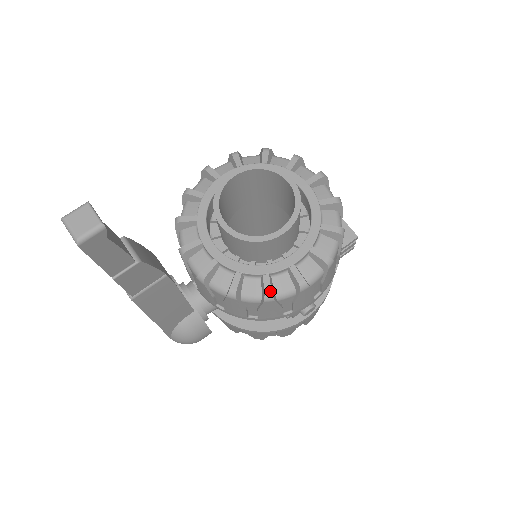
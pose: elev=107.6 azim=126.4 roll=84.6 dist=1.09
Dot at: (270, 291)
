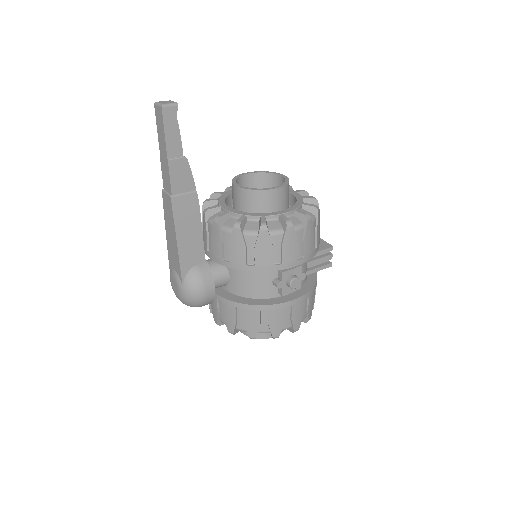
Dot at: (265, 222)
